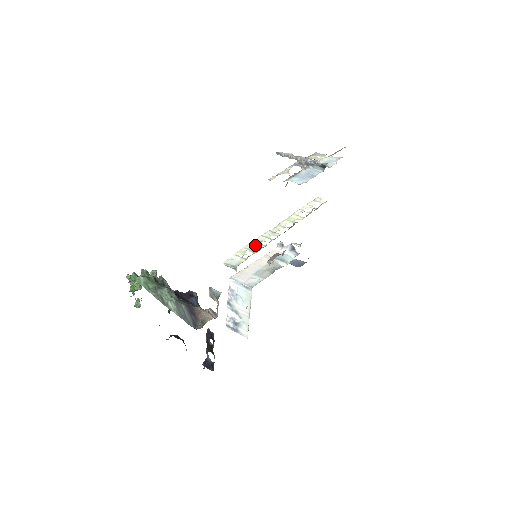
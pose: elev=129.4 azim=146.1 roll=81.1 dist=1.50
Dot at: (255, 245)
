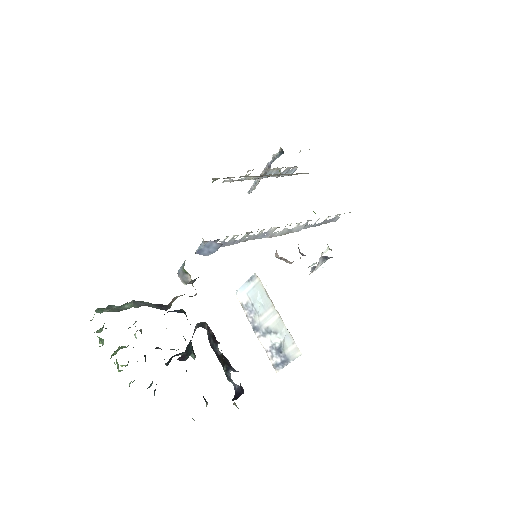
Dot at: (241, 238)
